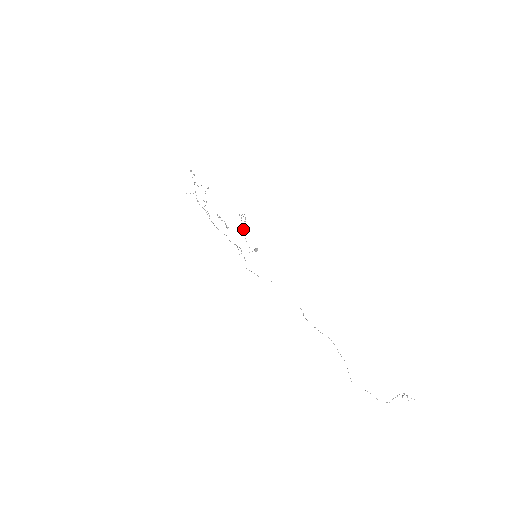
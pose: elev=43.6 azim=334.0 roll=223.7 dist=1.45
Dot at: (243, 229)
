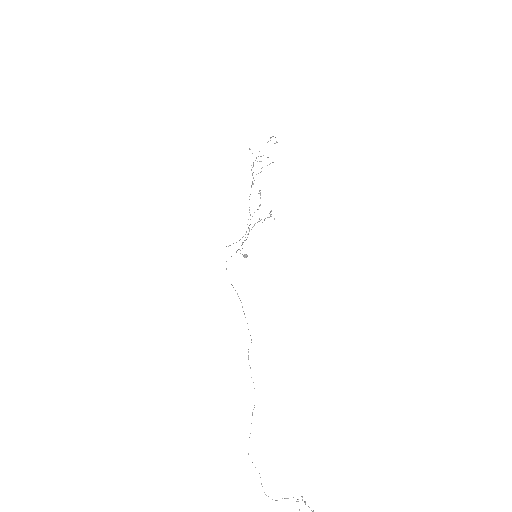
Dot at: occluded
